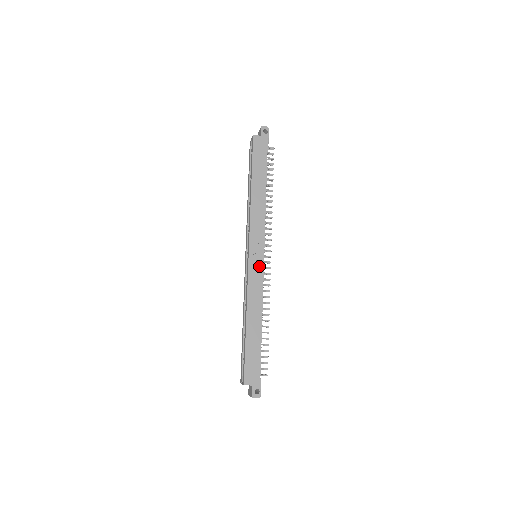
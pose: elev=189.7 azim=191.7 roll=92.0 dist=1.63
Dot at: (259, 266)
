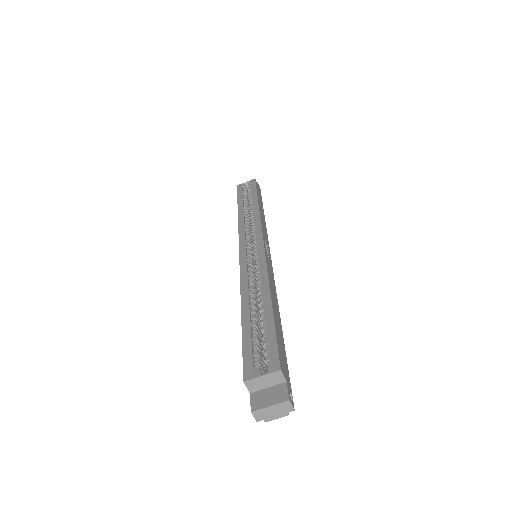
Dot at: (270, 262)
